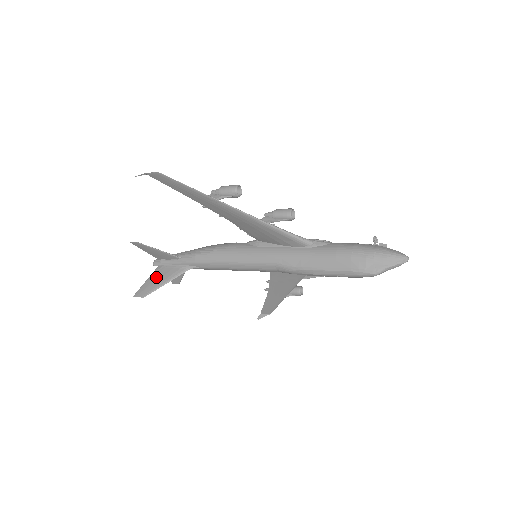
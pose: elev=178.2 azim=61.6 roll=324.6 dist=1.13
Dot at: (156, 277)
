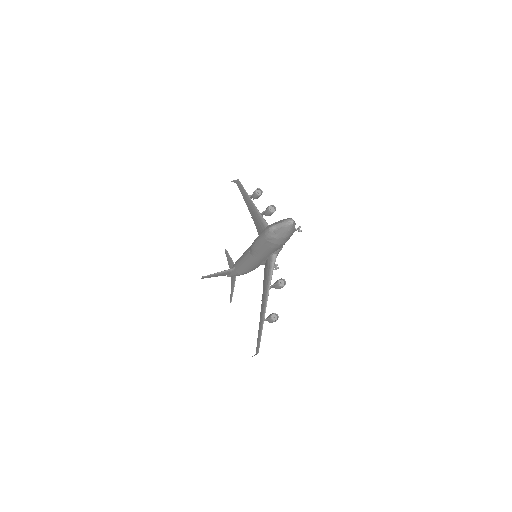
Dot at: occluded
